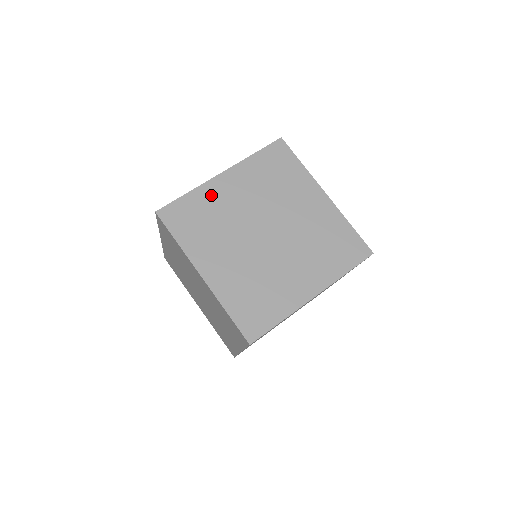
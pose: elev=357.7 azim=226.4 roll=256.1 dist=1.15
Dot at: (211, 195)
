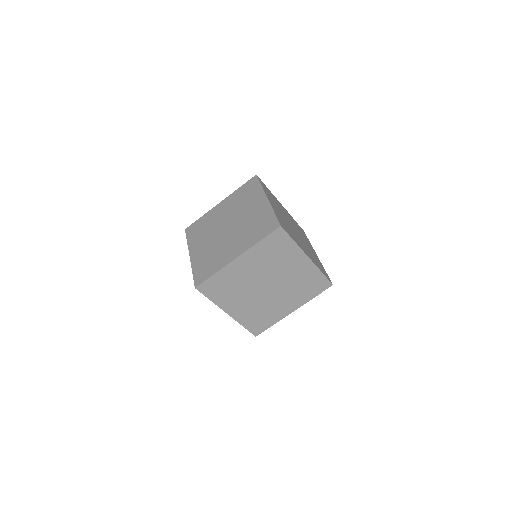
Dot at: (211, 215)
